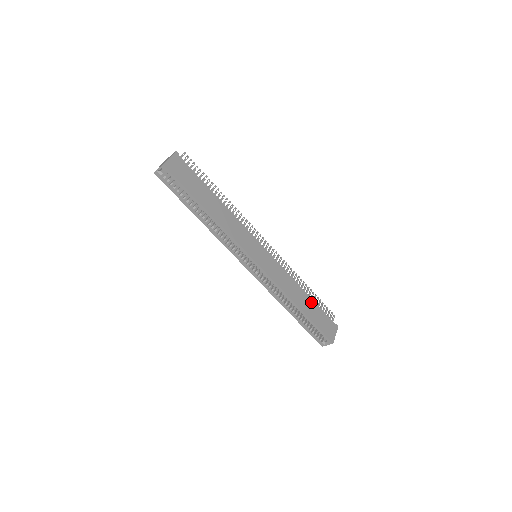
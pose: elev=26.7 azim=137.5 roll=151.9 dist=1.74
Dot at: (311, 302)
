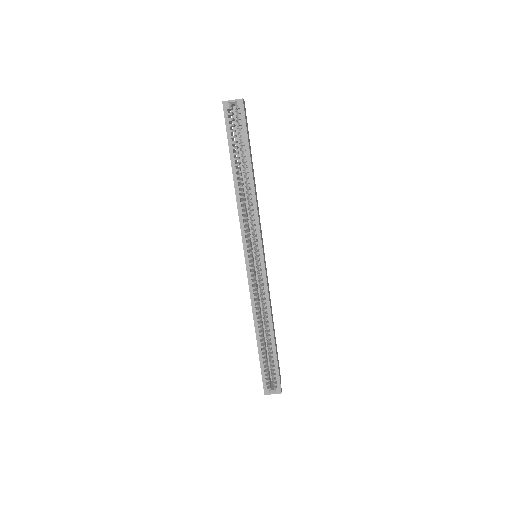
Dot at: (275, 337)
